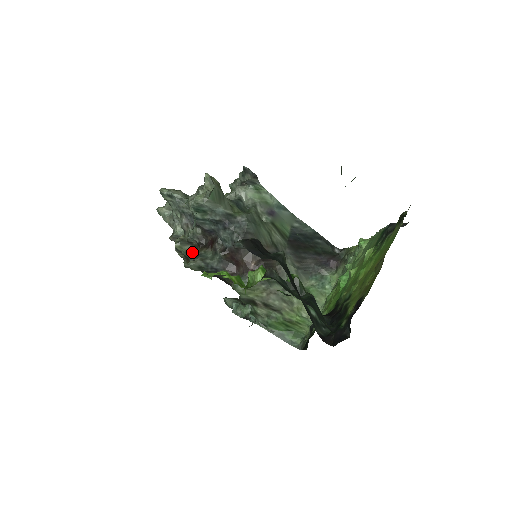
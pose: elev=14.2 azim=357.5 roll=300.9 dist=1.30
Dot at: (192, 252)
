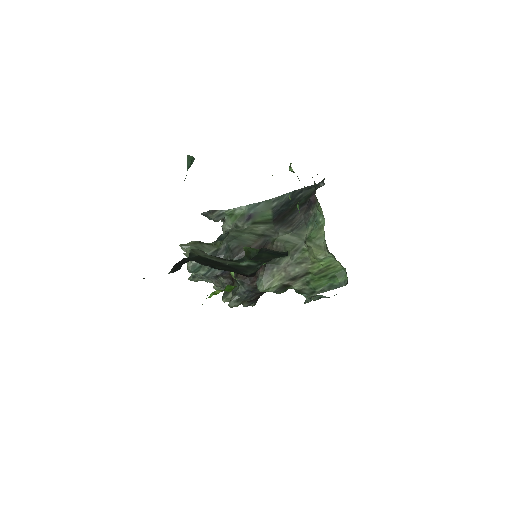
Dot at: occluded
